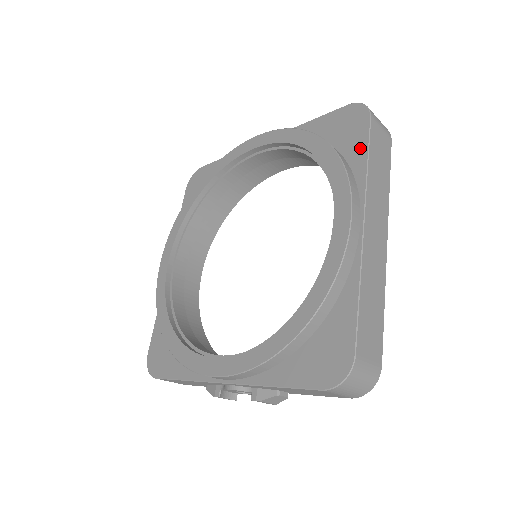
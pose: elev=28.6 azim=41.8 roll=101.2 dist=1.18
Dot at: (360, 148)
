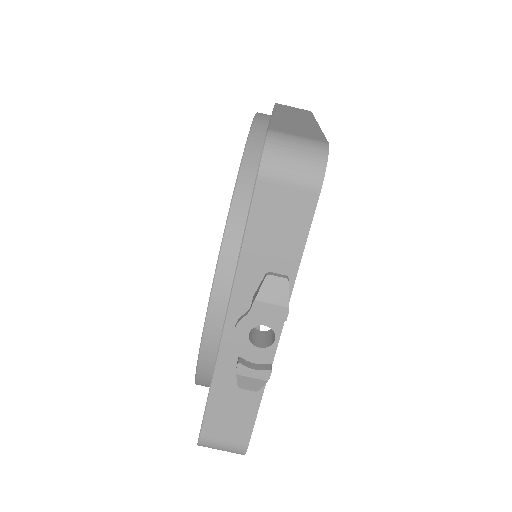
Dot at: occluded
